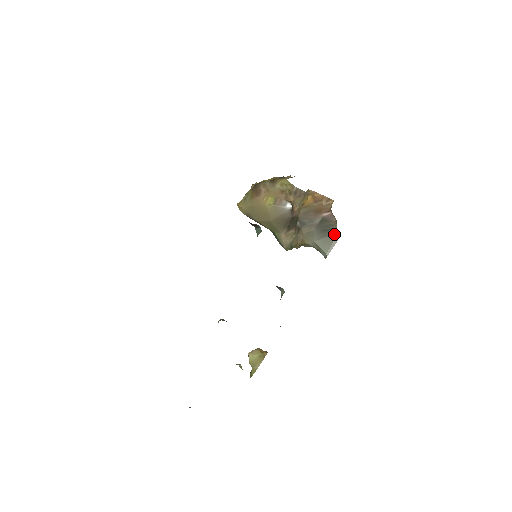
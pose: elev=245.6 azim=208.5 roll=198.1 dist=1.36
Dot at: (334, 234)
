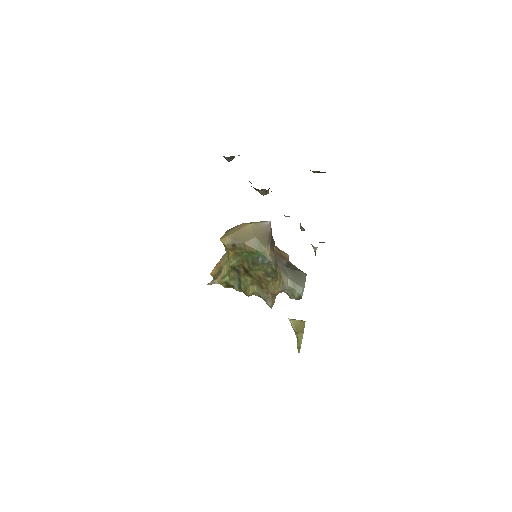
Dot at: (301, 273)
